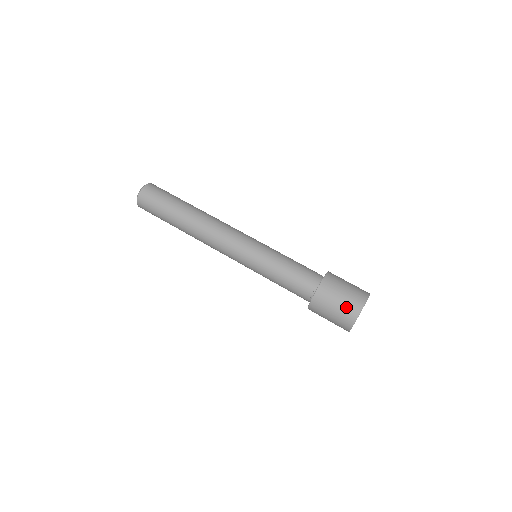
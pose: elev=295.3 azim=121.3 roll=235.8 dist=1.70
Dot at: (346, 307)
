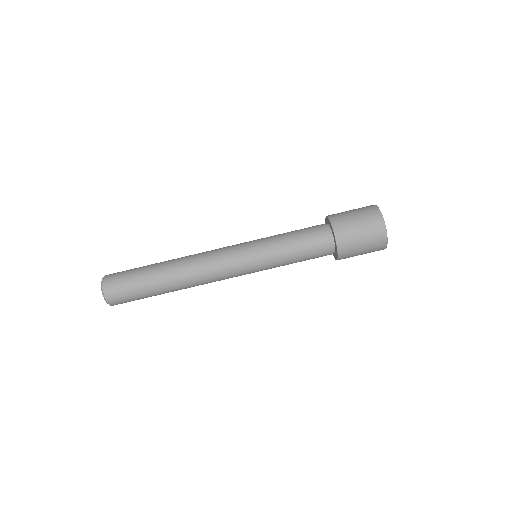
Dot at: (372, 245)
